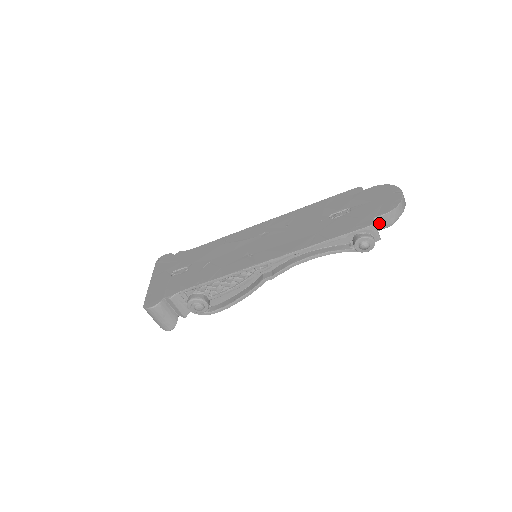
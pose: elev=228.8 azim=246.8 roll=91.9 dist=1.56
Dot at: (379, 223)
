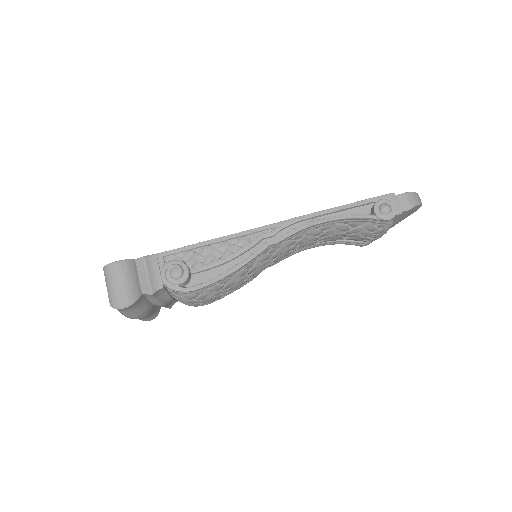
Dot at: occluded
